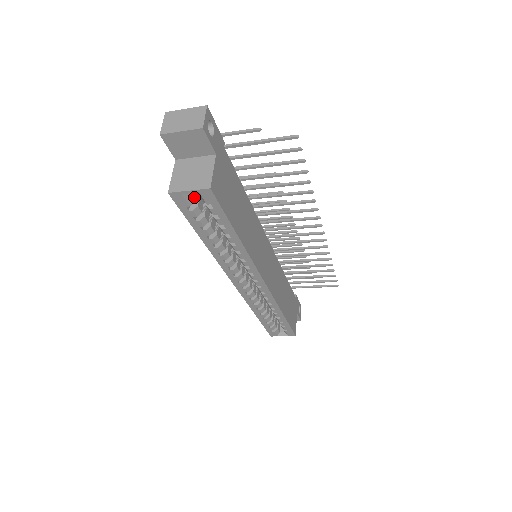
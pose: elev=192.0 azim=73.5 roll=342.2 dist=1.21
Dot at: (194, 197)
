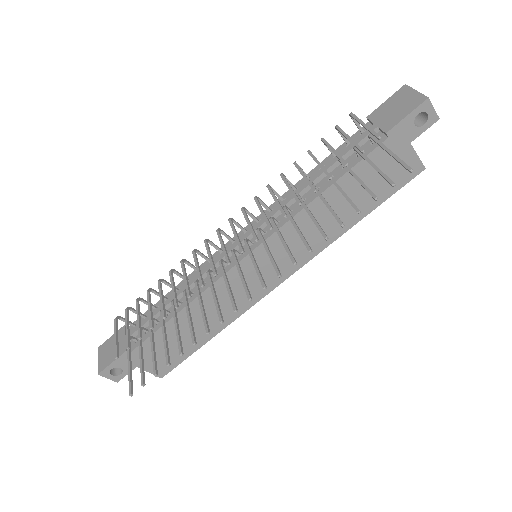
Dot at: occluded
